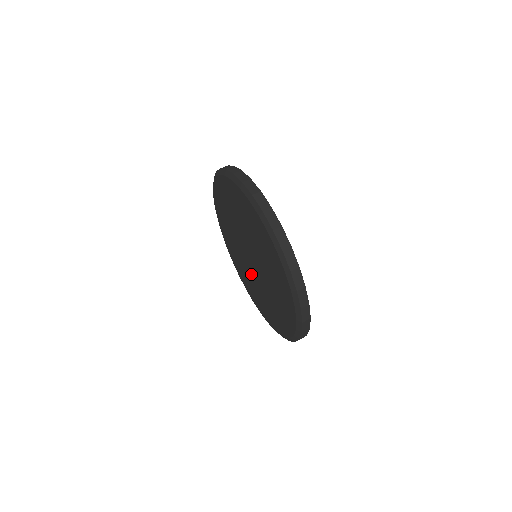
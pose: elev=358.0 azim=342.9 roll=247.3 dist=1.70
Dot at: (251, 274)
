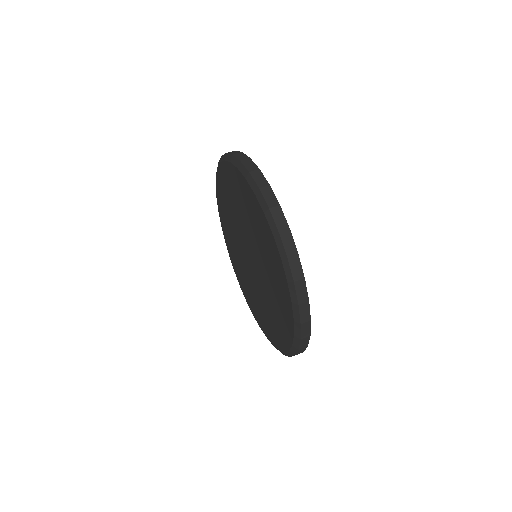
Dot at: (251, 279)
